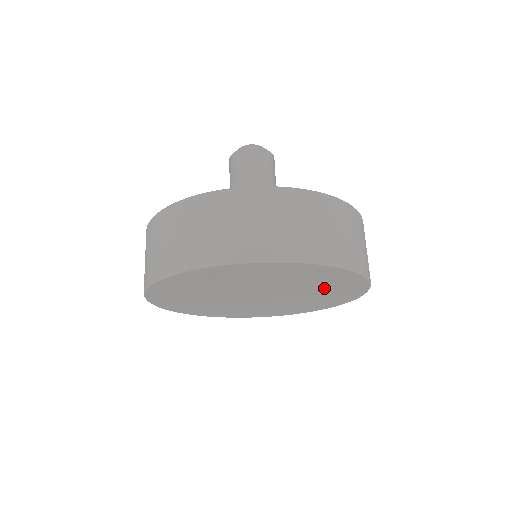
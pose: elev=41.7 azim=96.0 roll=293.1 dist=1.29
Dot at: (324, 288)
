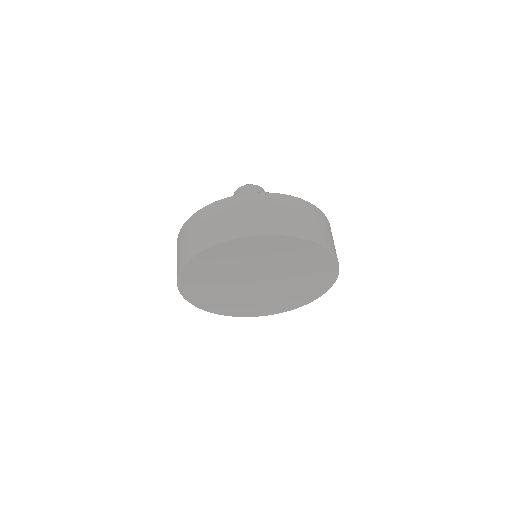
Dot at: (306, 271)
